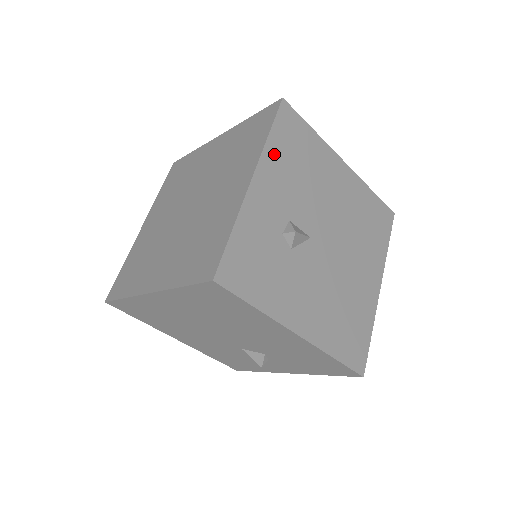
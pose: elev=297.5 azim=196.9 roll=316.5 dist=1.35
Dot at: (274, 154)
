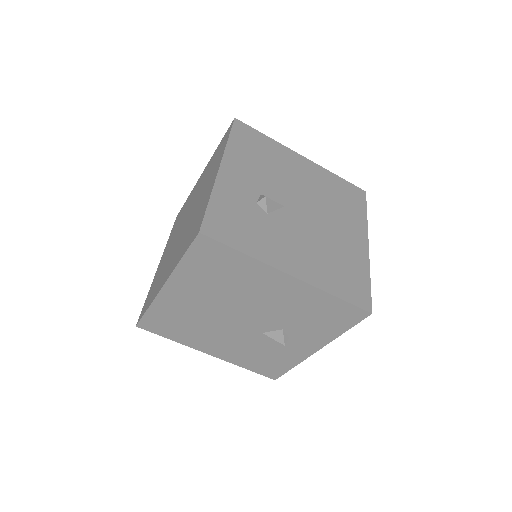
Dot at: (236, 152)
